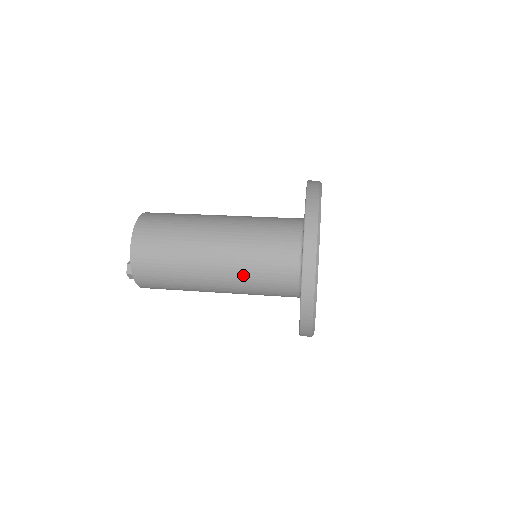
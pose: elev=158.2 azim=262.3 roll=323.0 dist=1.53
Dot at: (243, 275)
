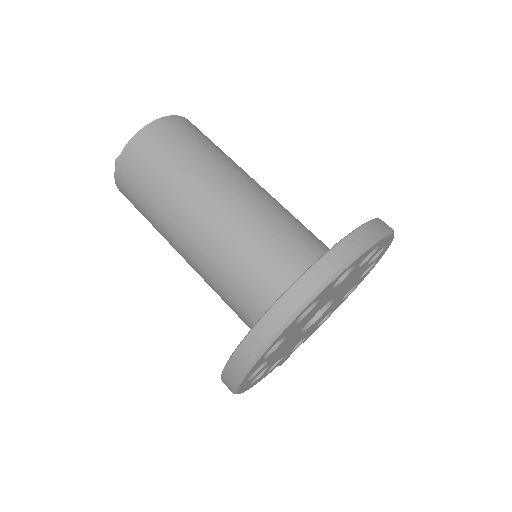
Dot at: (220, 256)
